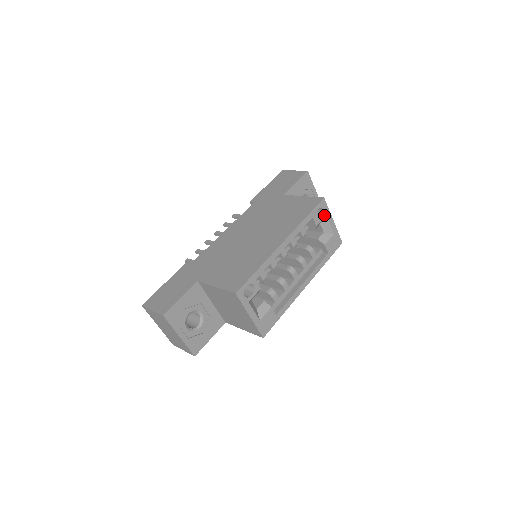
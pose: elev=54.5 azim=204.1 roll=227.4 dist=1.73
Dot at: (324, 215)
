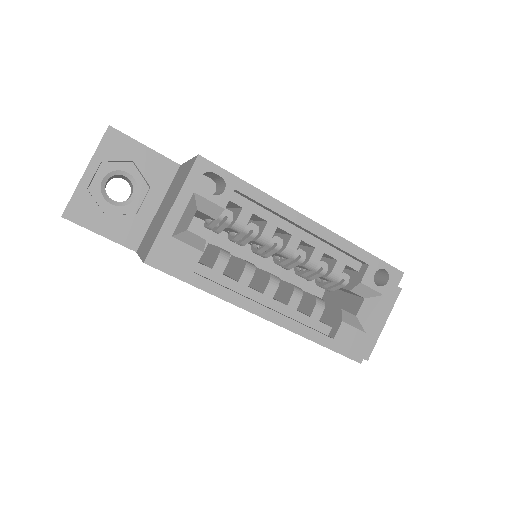
Dot at: (382, 289)
